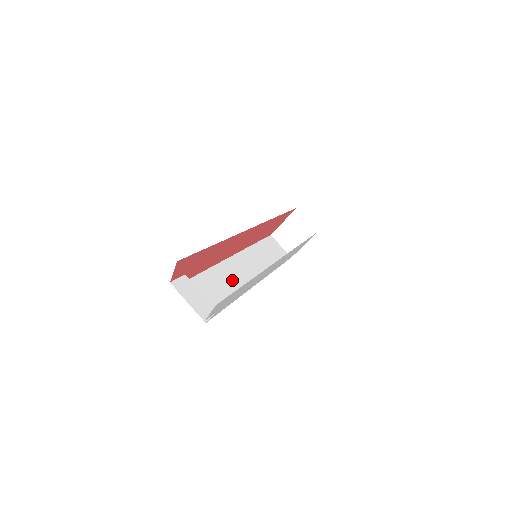
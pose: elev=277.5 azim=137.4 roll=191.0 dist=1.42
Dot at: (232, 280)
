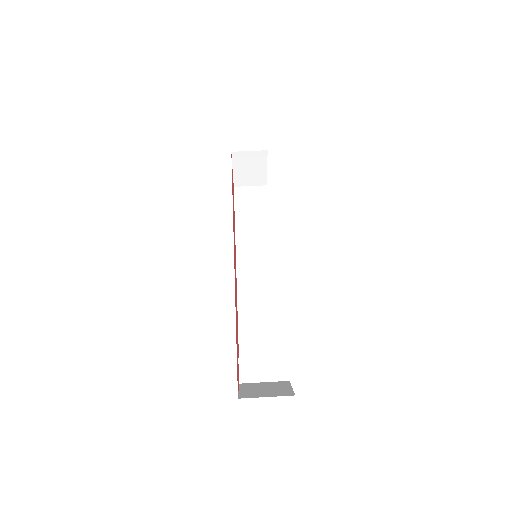
Dot at: (259, 290)
